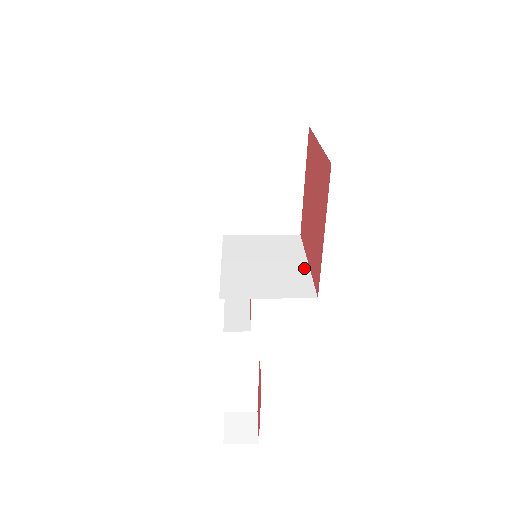
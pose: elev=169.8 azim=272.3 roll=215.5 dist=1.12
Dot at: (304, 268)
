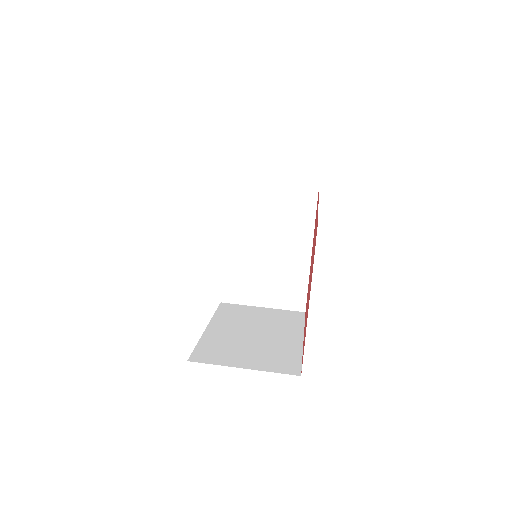
Dot at: (305, 264)
